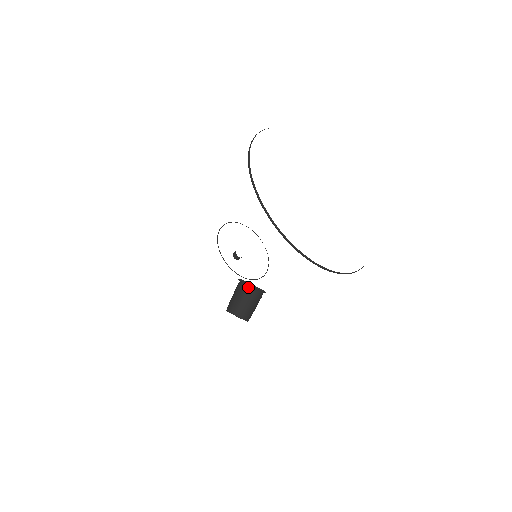
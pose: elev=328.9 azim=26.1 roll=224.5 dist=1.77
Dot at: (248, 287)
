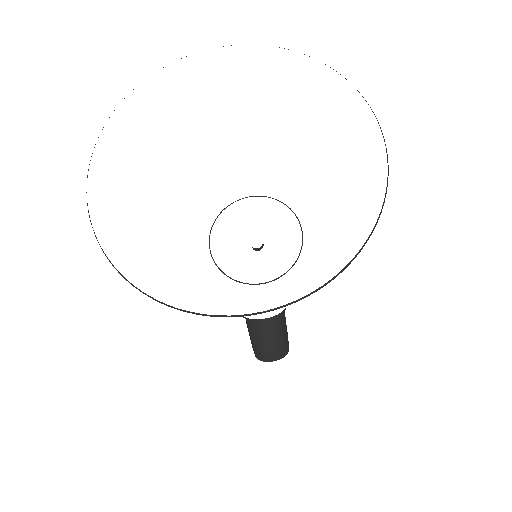
Dot at: (251, 323)
